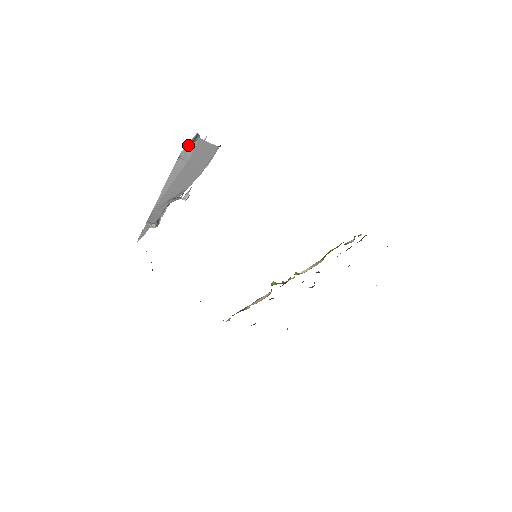
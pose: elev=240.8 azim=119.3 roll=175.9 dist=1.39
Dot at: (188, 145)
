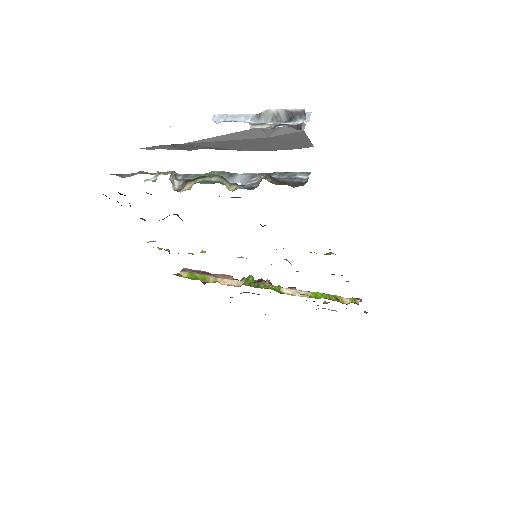
Dot at: (283, 112)
